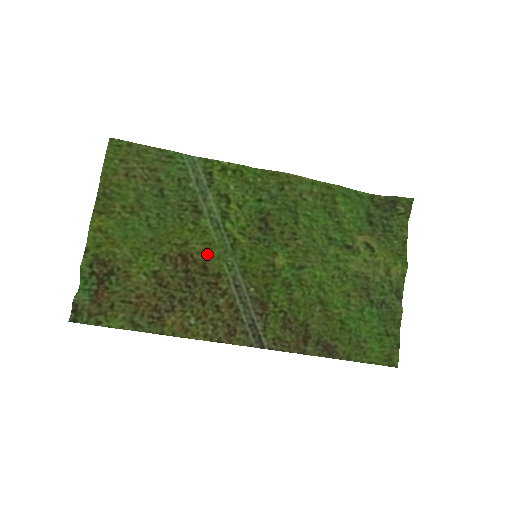
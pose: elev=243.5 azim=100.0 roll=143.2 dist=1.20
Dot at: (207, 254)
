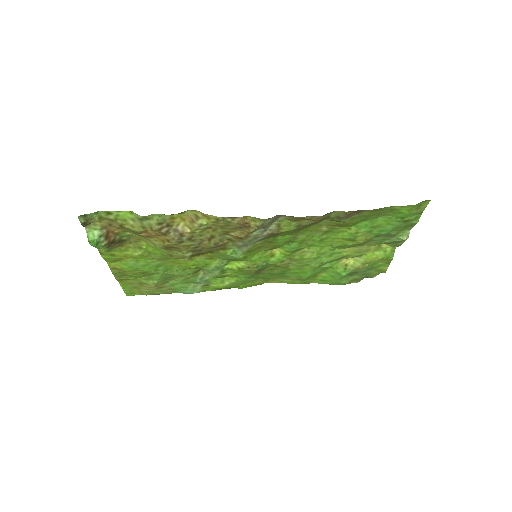
Dot at: (211, 254)
